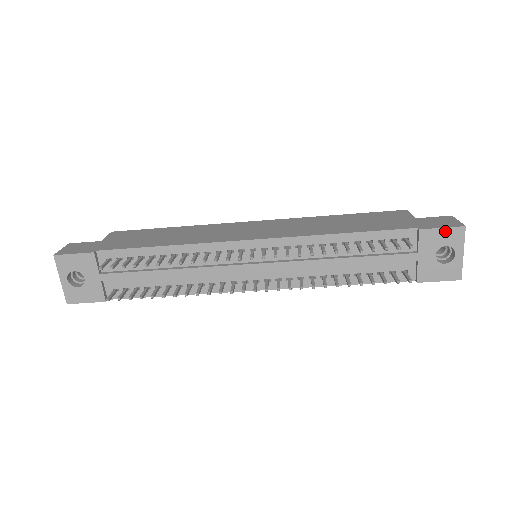
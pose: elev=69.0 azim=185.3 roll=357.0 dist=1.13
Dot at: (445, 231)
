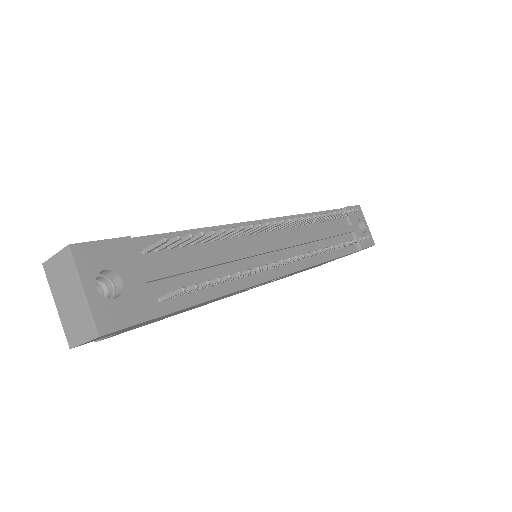
Dot at: (354, 208)
